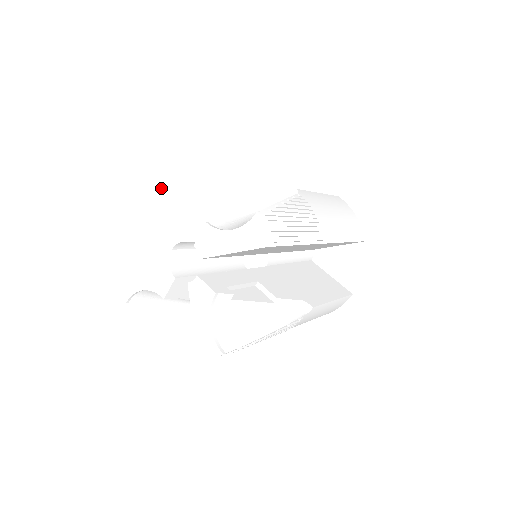
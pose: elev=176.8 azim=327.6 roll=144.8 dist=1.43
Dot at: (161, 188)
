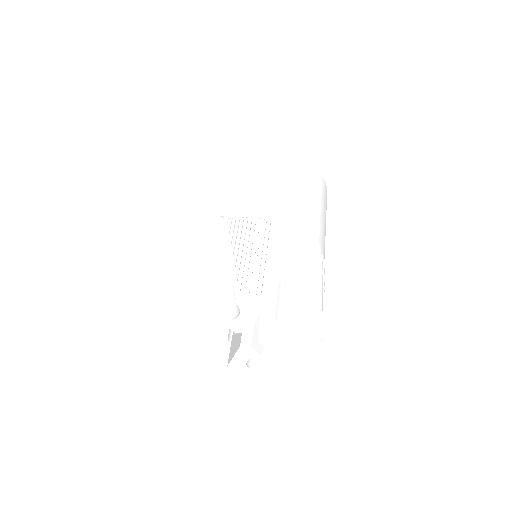
Dot at: (246, 311)
